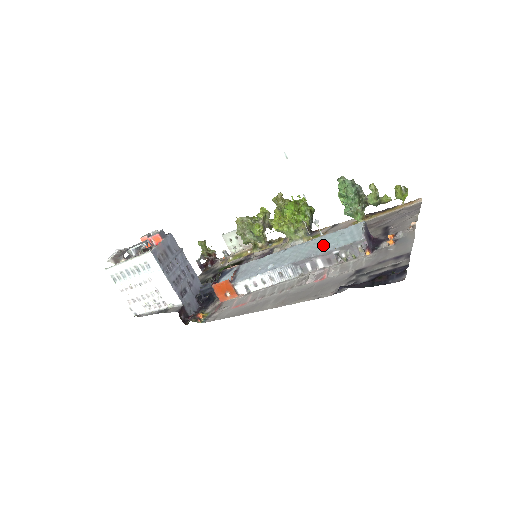
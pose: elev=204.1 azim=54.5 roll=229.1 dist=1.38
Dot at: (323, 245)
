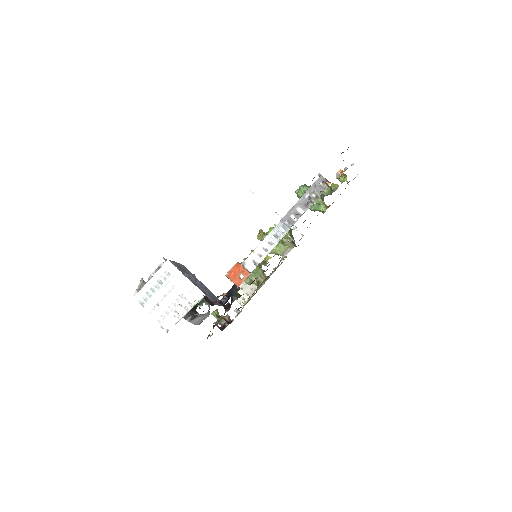
Dot at: occluded
